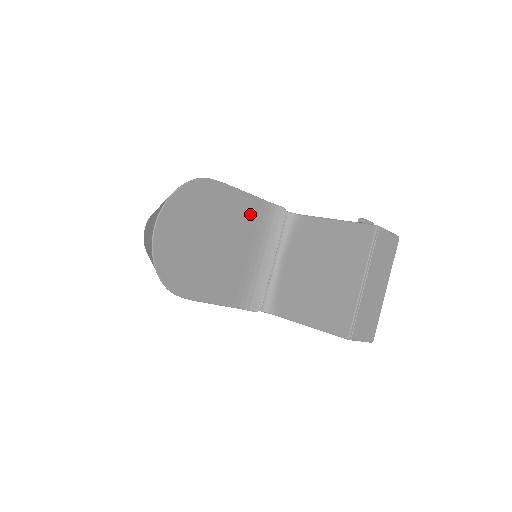
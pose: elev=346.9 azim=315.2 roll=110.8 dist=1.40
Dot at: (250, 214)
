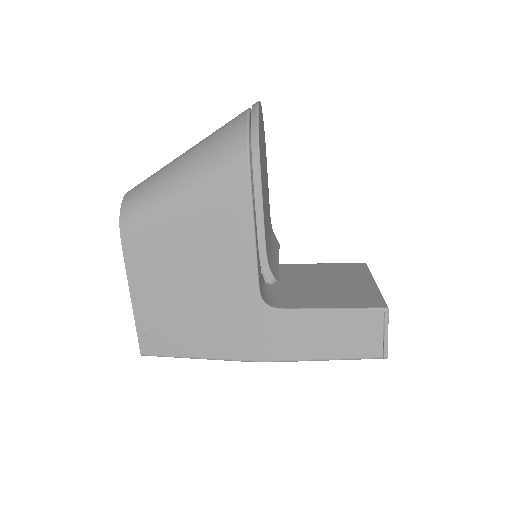
Dot at: occluded
